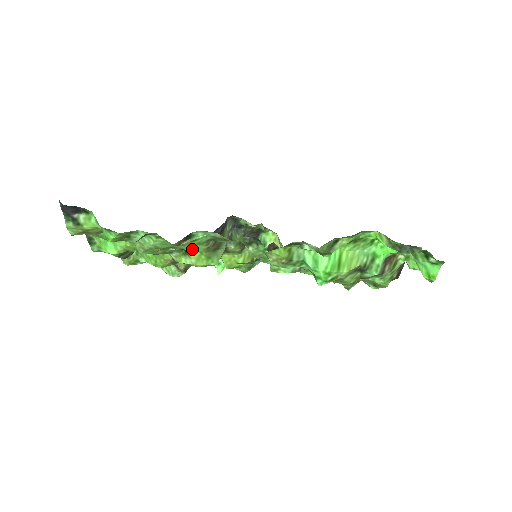
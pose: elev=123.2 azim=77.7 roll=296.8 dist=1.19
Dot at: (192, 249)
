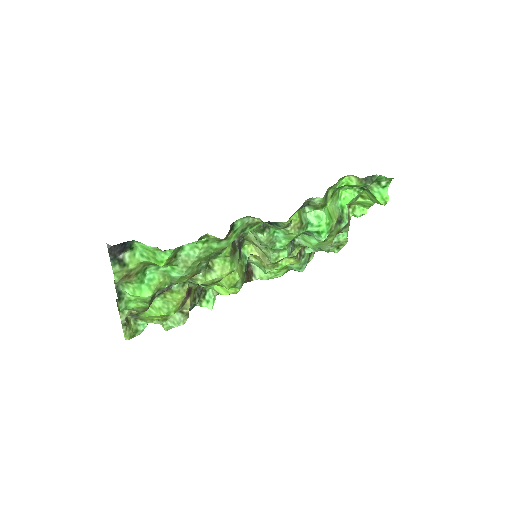
Dot at: (215, 261)
